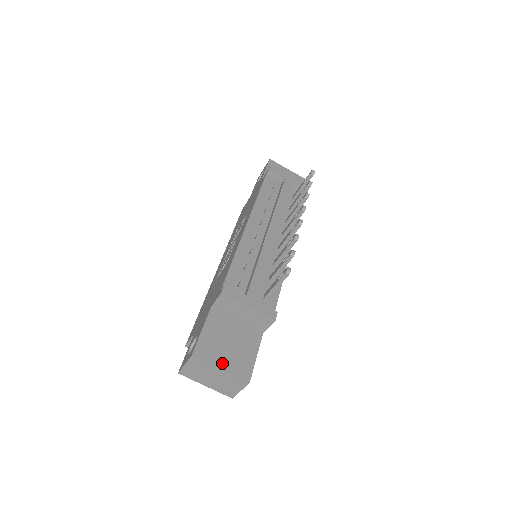
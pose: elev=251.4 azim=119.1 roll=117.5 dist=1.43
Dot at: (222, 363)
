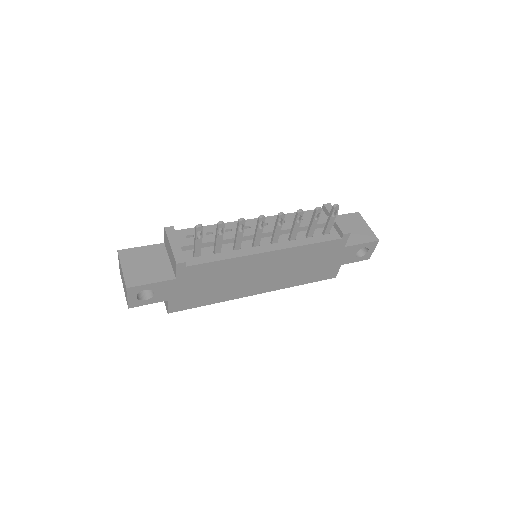
Dot at: (127, 267)
